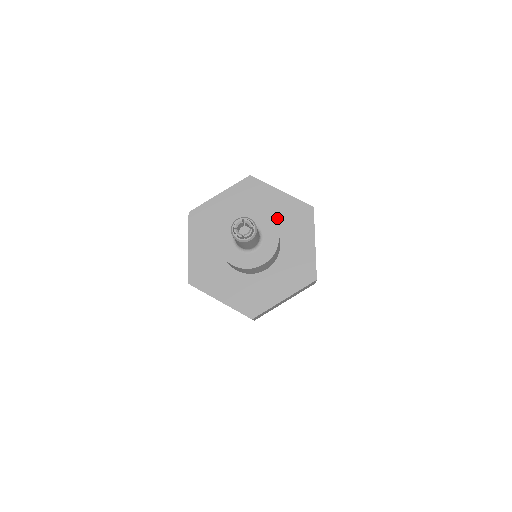
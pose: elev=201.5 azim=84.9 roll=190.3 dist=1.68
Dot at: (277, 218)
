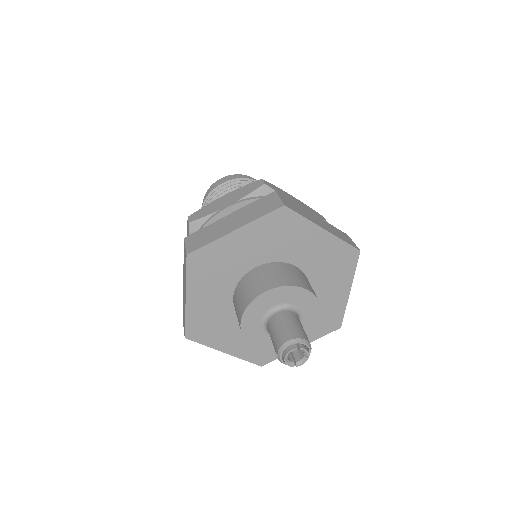
Dot at: (311, 264)
